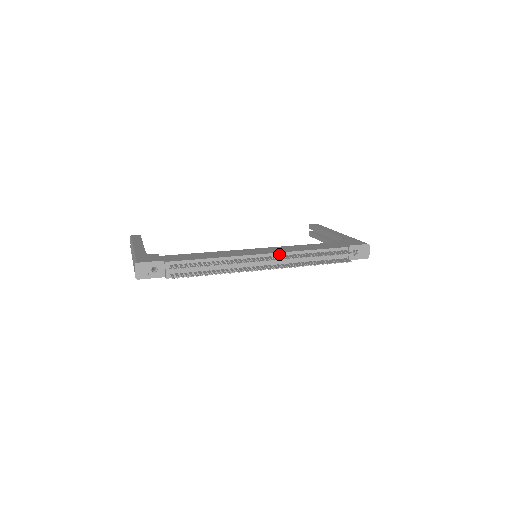
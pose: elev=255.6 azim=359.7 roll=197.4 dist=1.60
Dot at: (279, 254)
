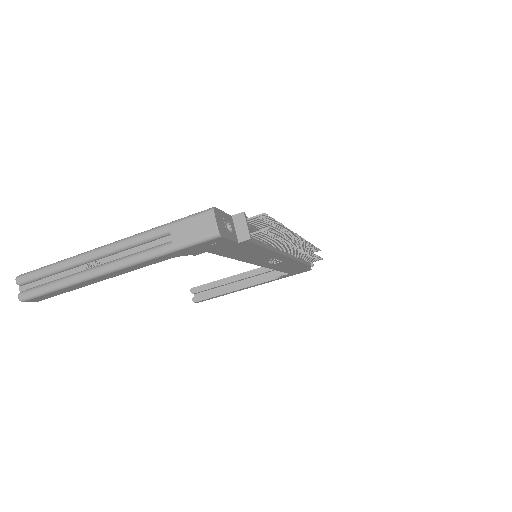
Dot at: occluded
